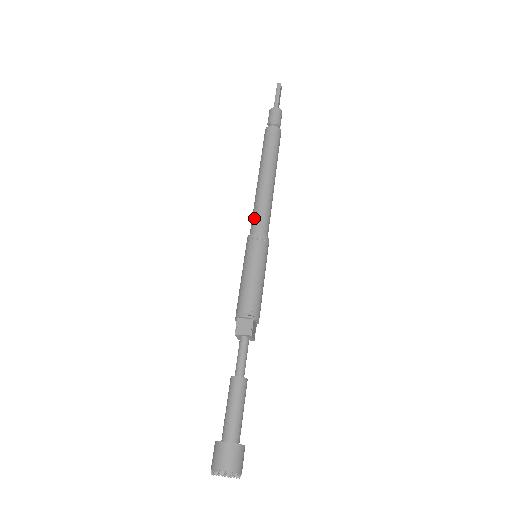
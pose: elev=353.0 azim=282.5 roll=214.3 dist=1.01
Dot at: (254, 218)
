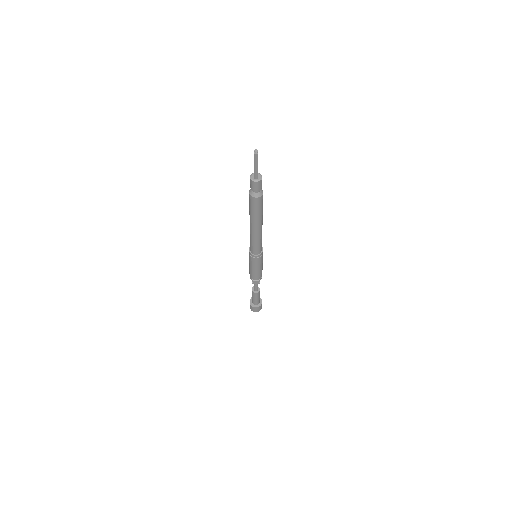
Dot at: (253, 247)
